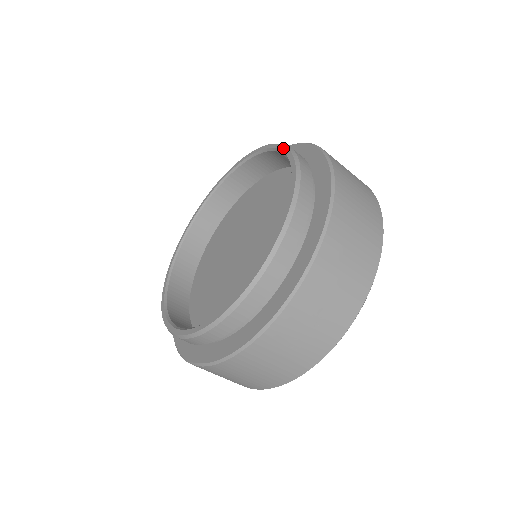
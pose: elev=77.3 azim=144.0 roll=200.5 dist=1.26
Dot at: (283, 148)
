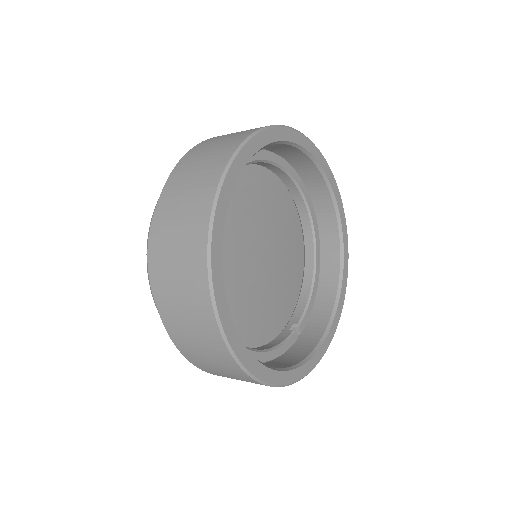
Dot at: occluded
